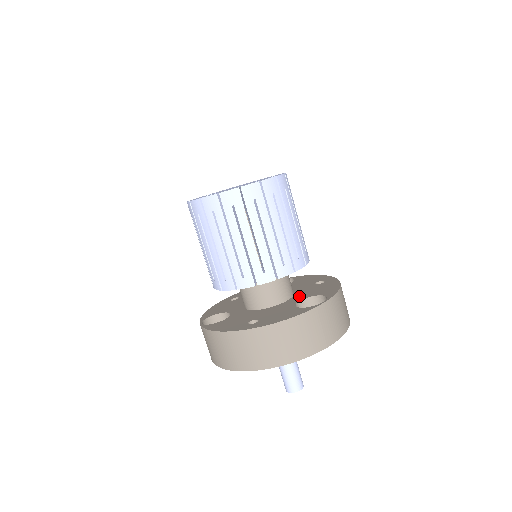
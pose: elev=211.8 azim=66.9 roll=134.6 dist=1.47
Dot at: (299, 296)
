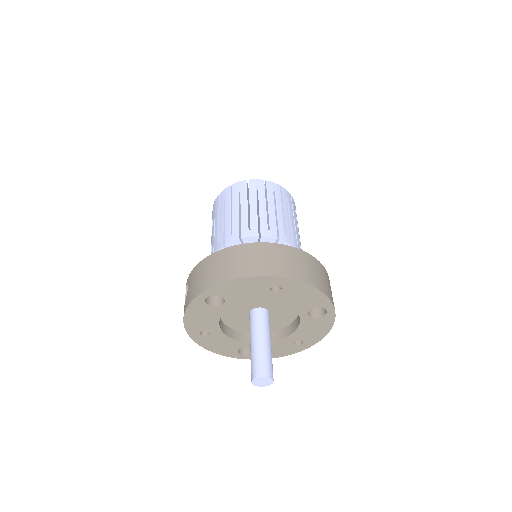
Dot at: occluded
